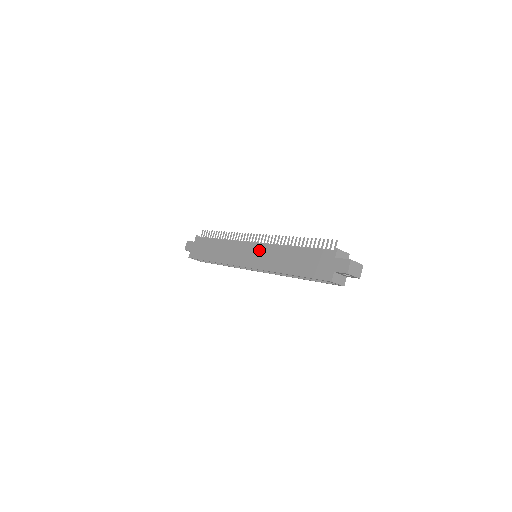
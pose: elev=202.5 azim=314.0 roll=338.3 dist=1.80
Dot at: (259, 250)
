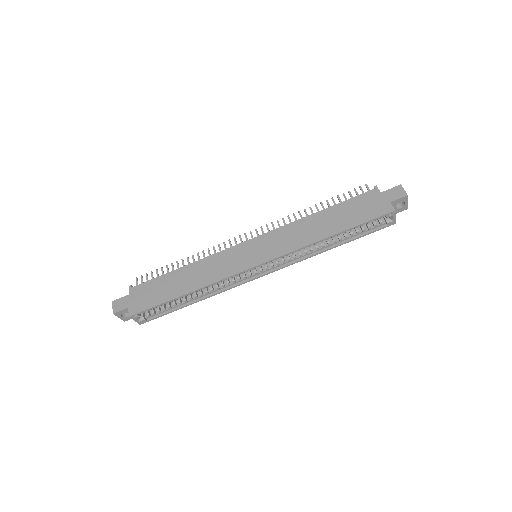
Dot at: (266, 240)
